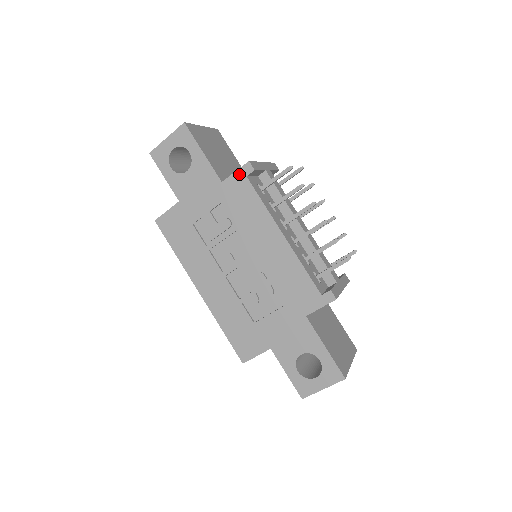
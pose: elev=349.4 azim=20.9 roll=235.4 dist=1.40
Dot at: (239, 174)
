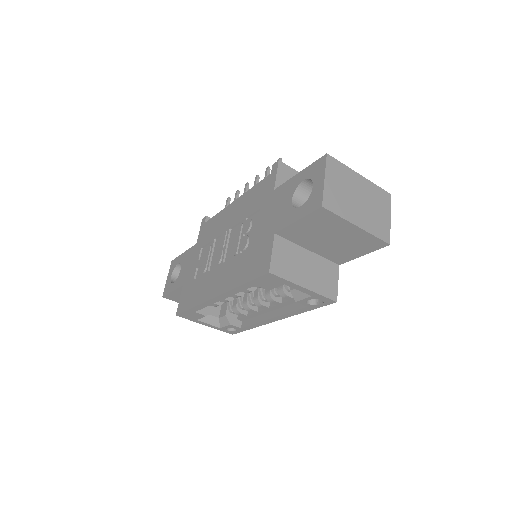
Dot at: (201, 228)
